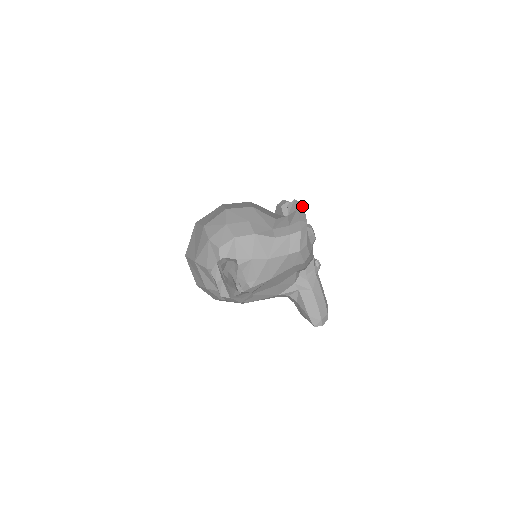
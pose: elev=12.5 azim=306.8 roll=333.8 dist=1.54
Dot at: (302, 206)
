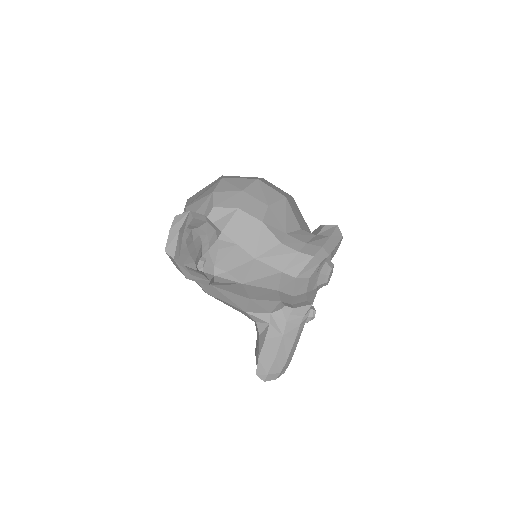
Dot at: (340, 238)
